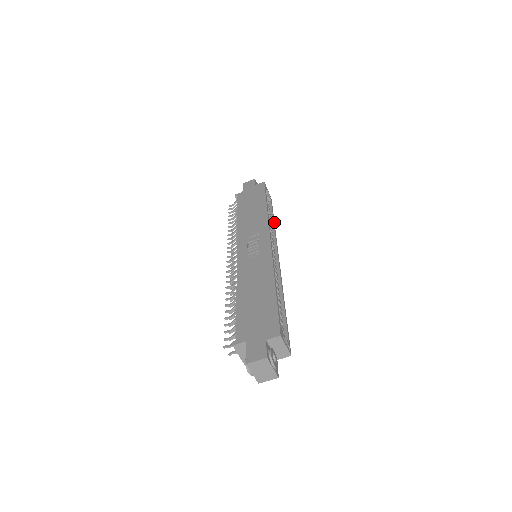
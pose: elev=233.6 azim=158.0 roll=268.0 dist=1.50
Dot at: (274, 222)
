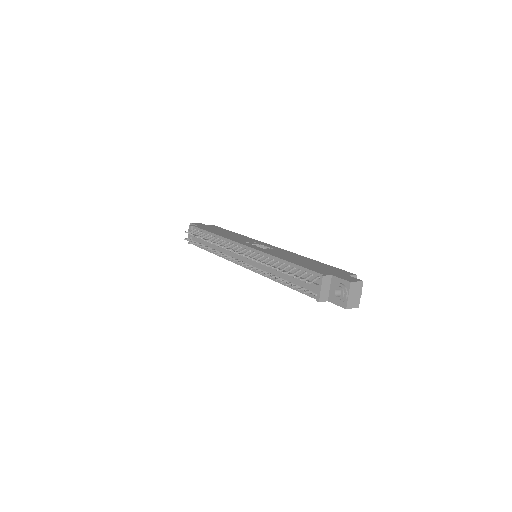
Dot at: occluded
